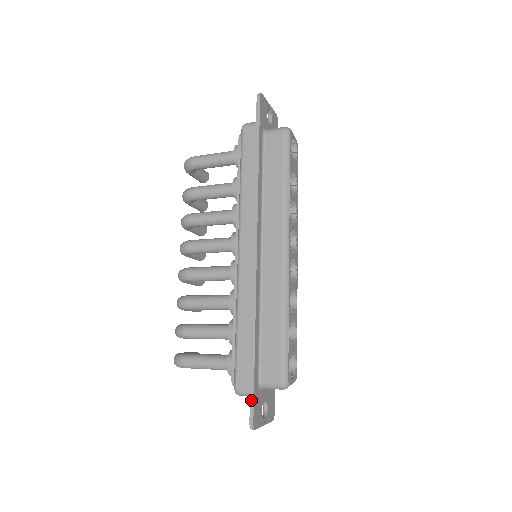
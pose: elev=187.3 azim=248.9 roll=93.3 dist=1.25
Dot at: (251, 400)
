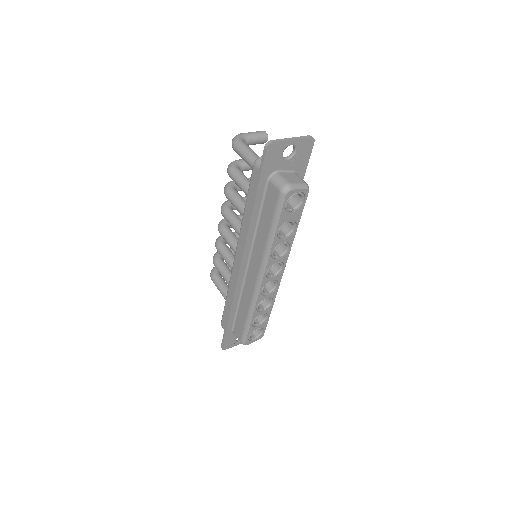
Dot at: (223, 339)
